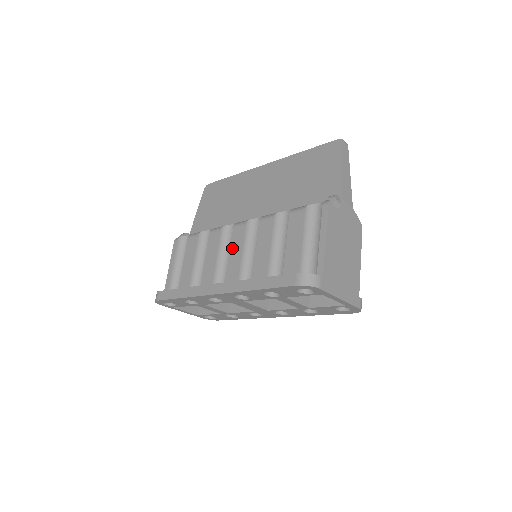
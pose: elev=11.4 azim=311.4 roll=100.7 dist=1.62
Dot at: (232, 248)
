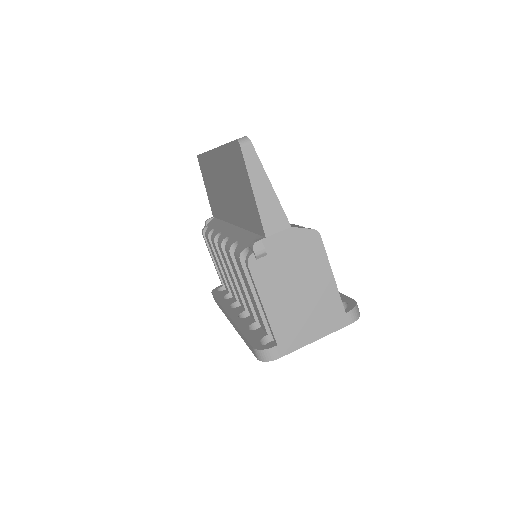
Dot at: (227, 268)
